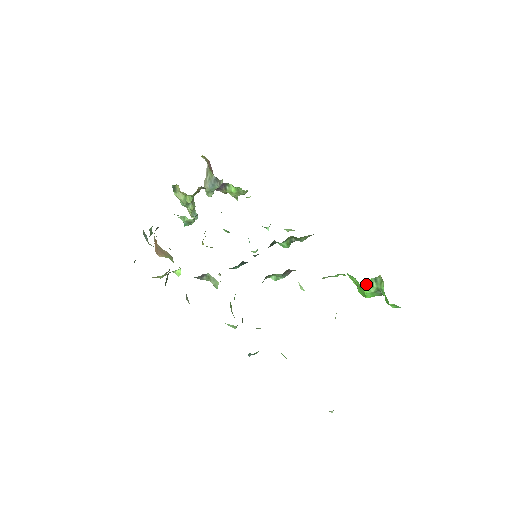
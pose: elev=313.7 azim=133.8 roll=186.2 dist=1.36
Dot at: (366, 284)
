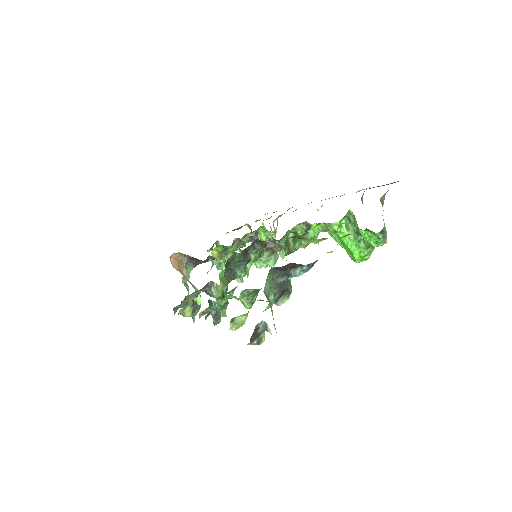
Dot at: (340, 227)
